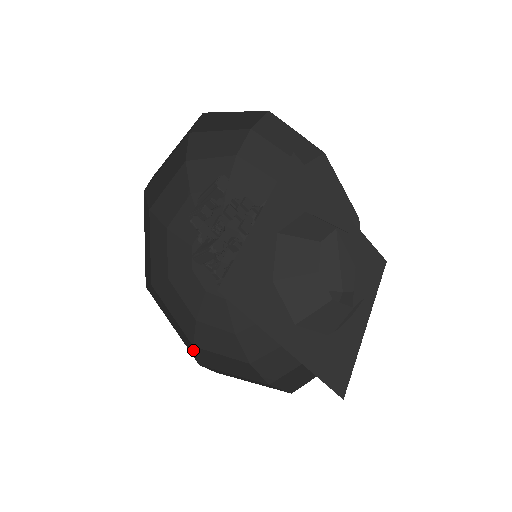
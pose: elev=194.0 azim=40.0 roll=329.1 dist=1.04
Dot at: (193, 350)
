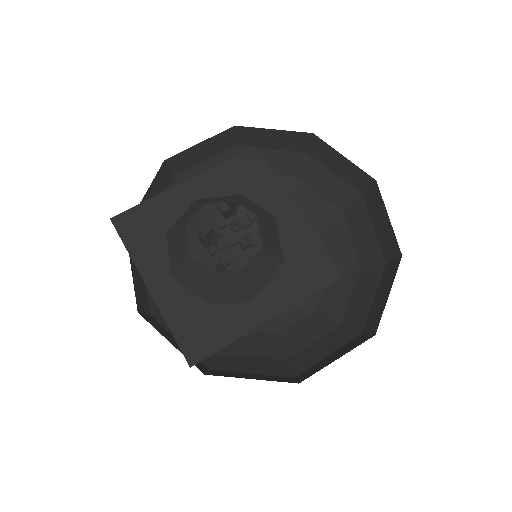
Dot at: occluded
